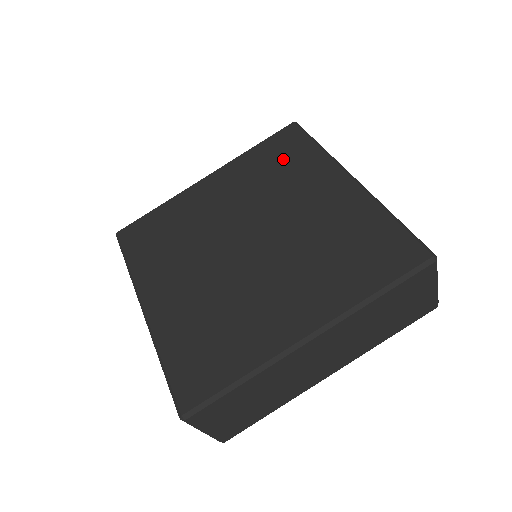
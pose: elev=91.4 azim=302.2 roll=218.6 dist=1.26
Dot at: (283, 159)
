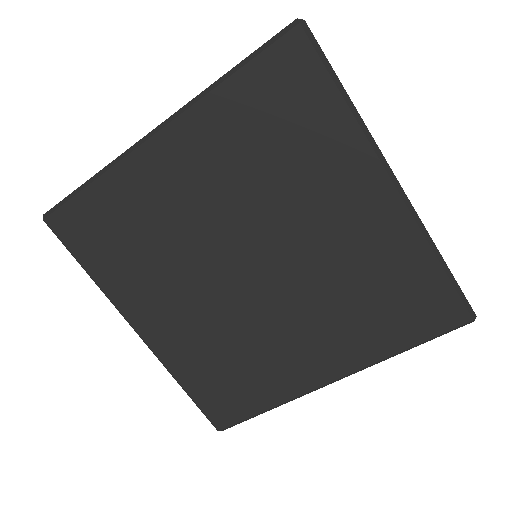
Dot at: (287, 123)
